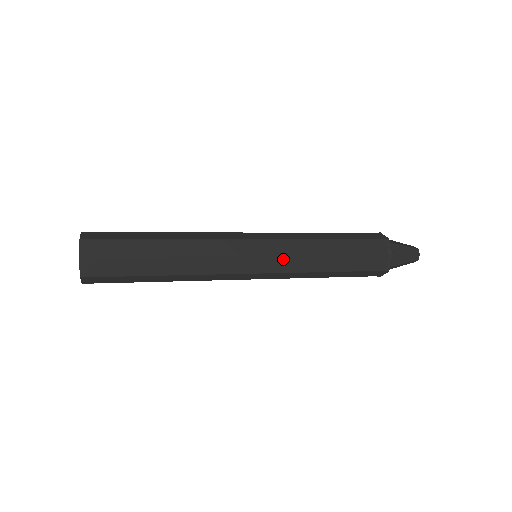
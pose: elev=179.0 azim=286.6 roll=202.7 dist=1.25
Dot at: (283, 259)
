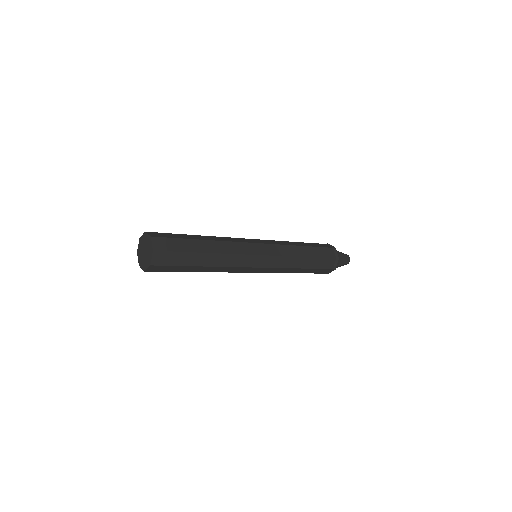
Dot at: (278, 258)
